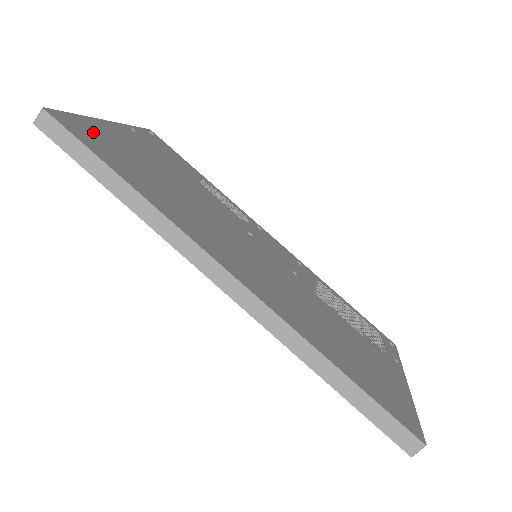
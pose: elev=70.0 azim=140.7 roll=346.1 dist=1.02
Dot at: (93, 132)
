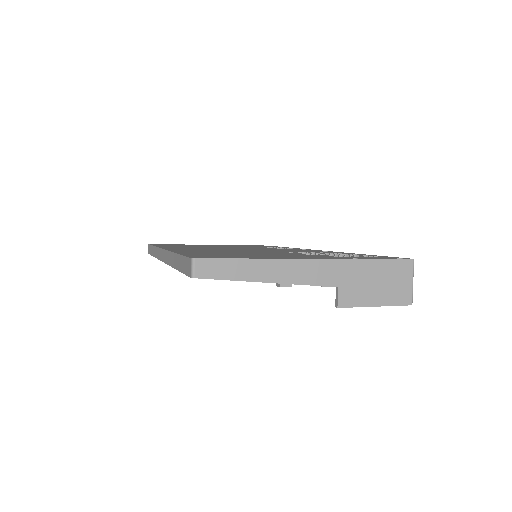
Dot at: occluded
